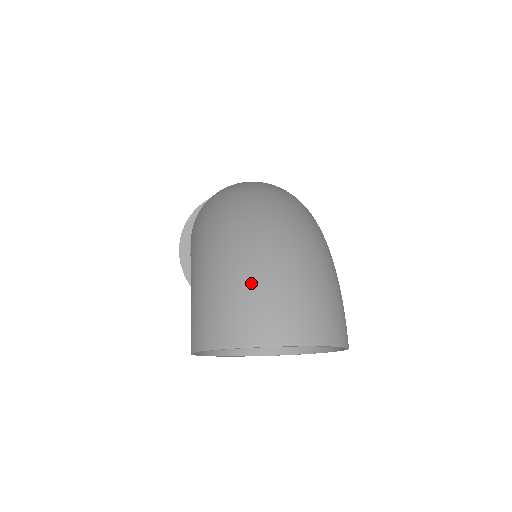
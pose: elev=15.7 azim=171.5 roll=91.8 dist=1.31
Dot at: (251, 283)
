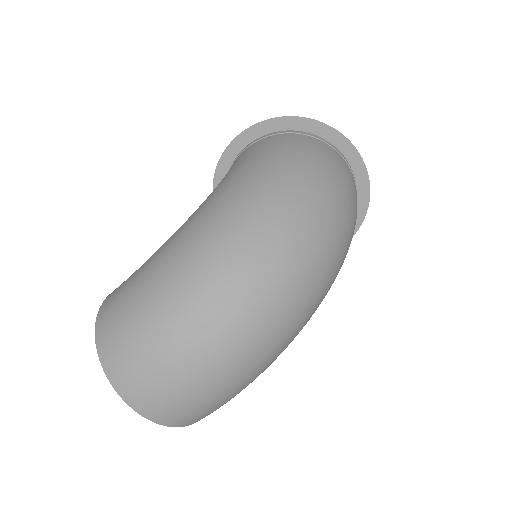
Dot at: (159, 355)
